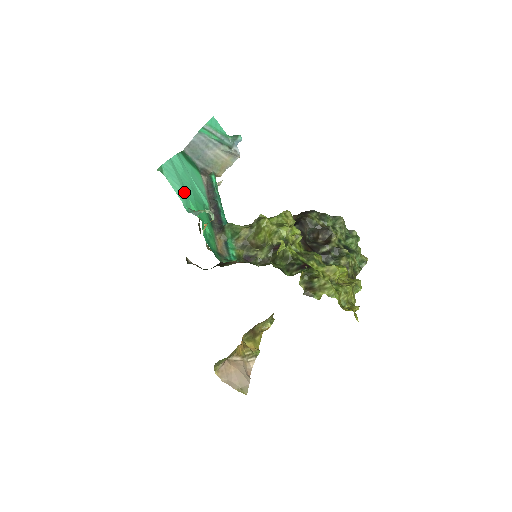
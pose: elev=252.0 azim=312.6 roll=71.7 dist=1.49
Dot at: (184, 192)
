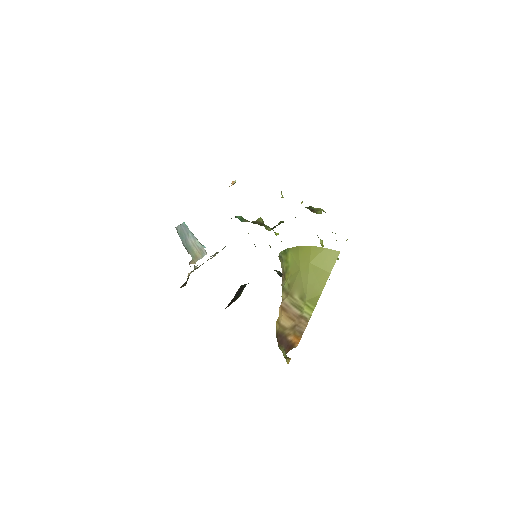
Dot at: occluded
